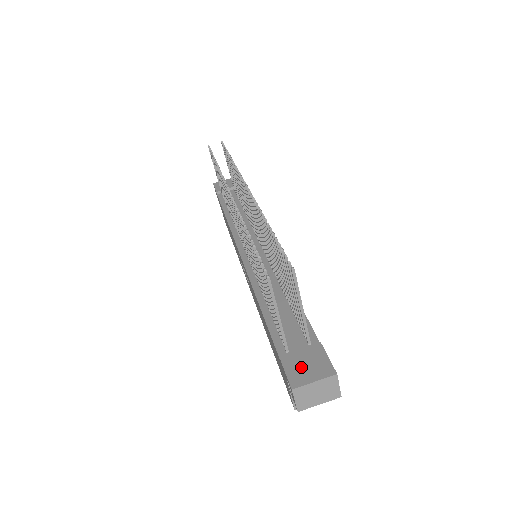
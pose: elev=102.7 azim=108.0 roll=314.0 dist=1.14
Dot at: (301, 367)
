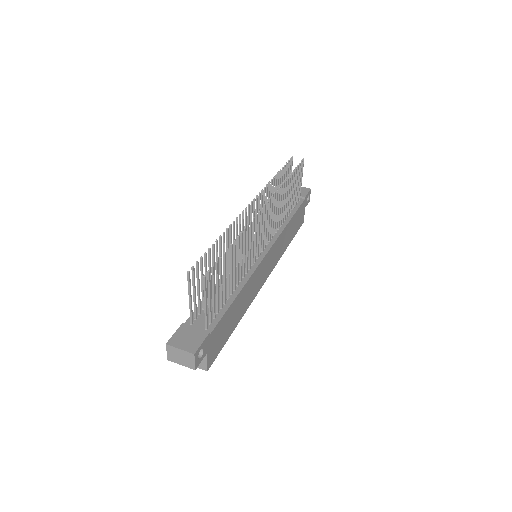
Dot at: (184, 337)
